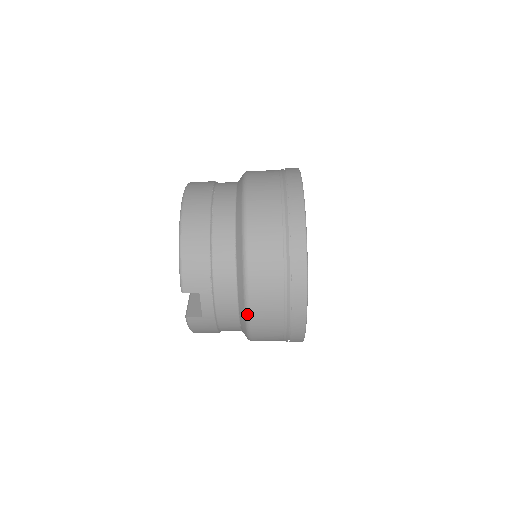
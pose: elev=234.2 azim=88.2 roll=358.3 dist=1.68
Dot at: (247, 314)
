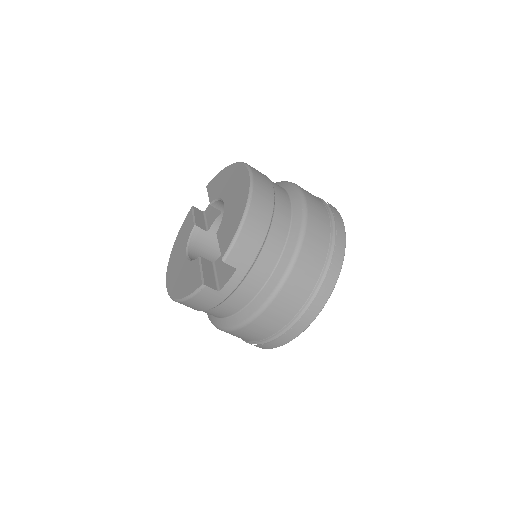
Dot at: (264, 307)
